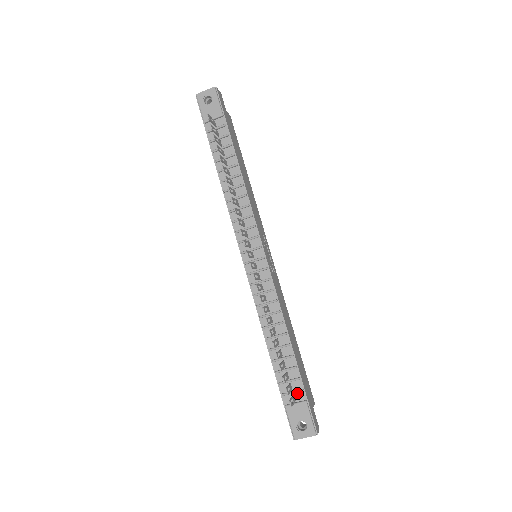
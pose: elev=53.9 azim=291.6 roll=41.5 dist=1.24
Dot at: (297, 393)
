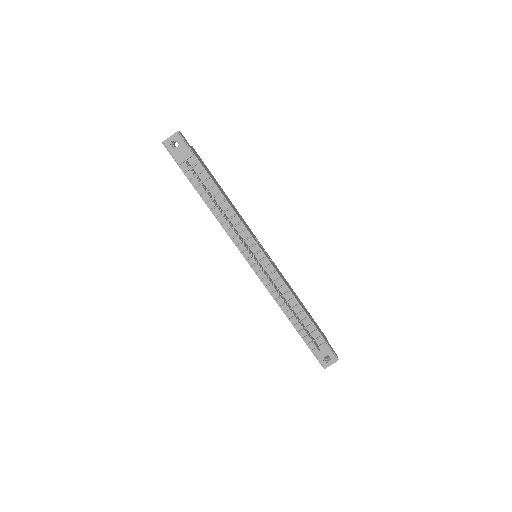
Dot at: (317, 340)
